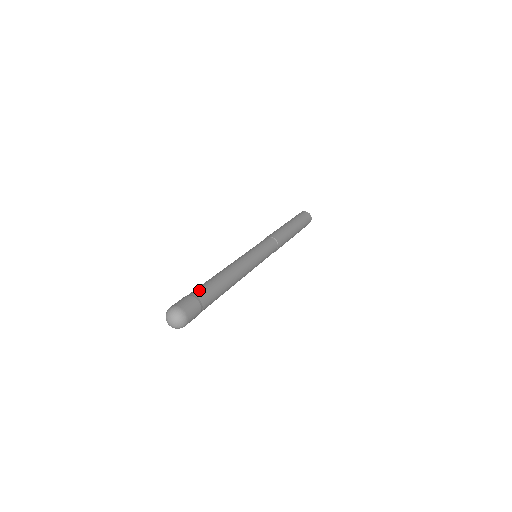
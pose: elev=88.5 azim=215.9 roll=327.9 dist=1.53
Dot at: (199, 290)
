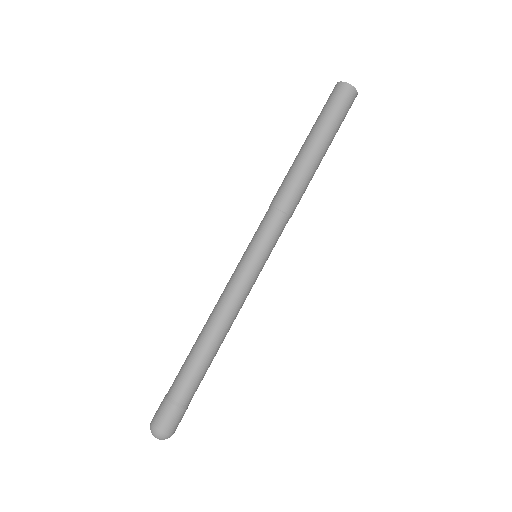
Dot at: (179, 388)
